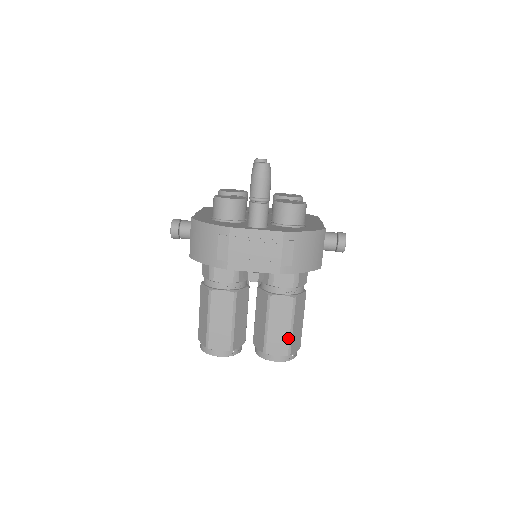
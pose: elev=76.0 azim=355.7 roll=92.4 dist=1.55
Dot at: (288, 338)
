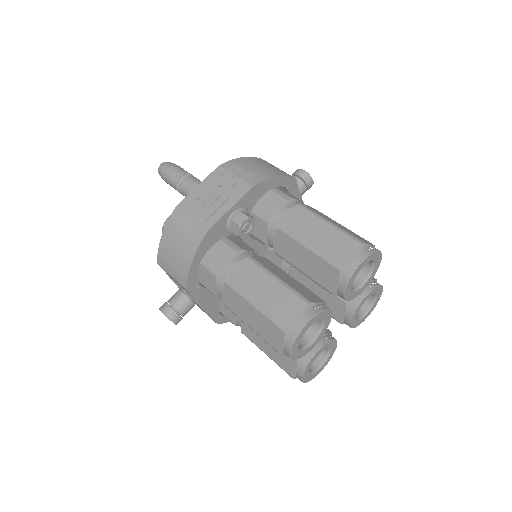
Dot at: (340, 233)
